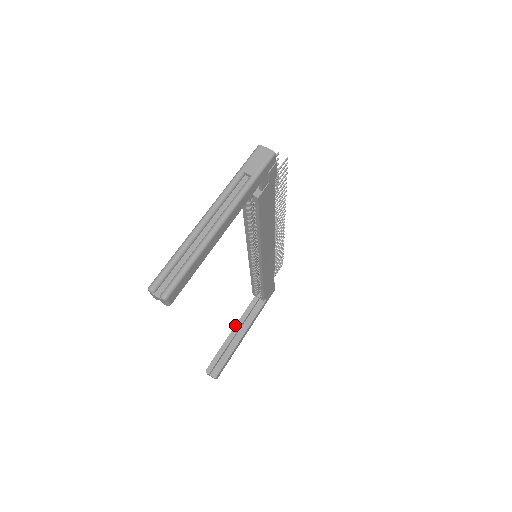
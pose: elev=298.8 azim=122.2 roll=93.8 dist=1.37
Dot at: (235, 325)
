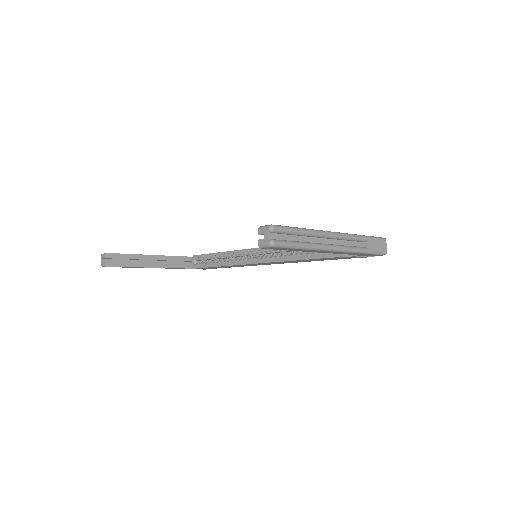
Dot at: (159, 255)
